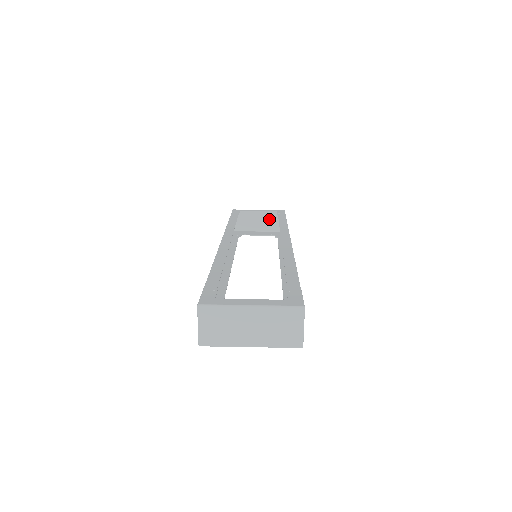
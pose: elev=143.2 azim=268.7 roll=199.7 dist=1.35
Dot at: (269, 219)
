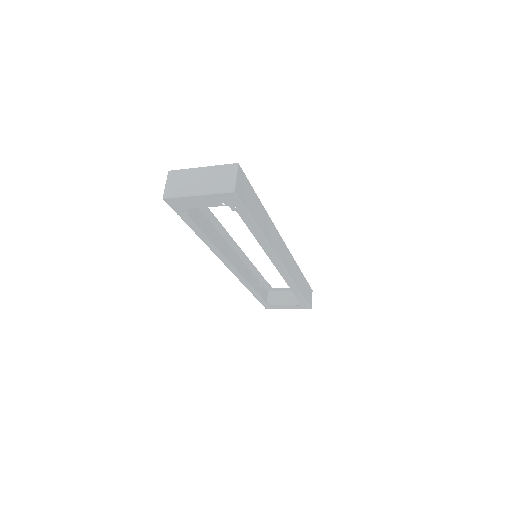
Dot at: occluded
